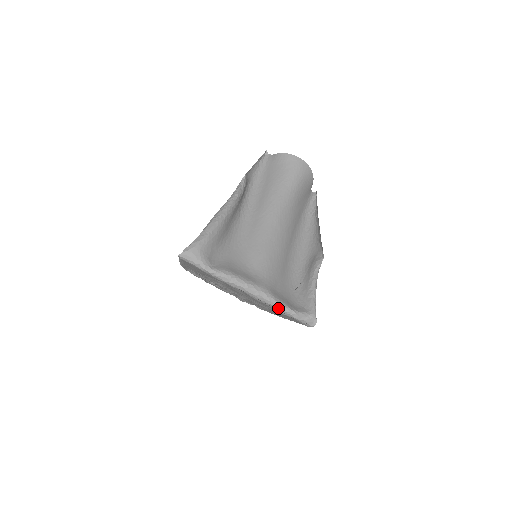
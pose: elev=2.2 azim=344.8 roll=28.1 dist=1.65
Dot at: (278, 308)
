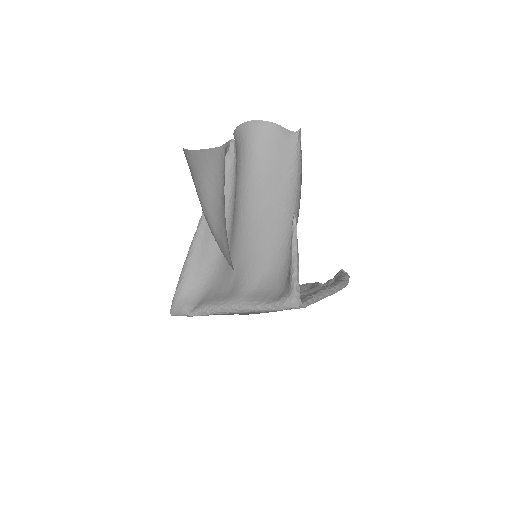
Dot at: (258, 311)
